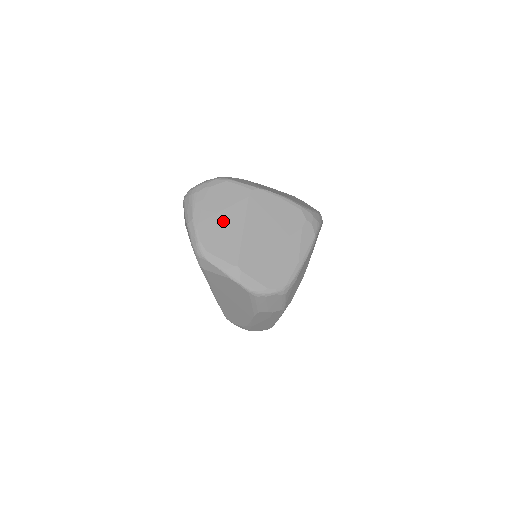
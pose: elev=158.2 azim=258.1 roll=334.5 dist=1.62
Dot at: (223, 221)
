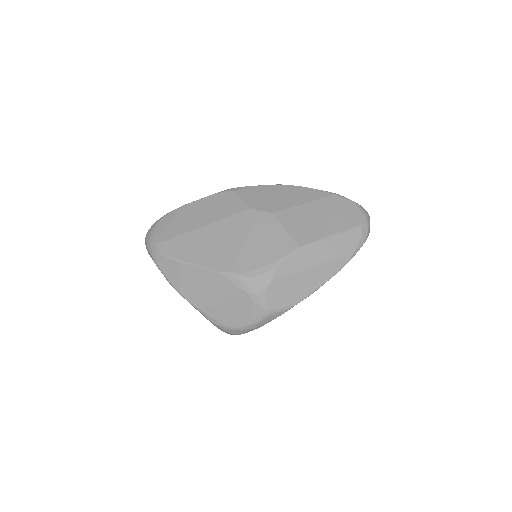
Dot at: occluded
